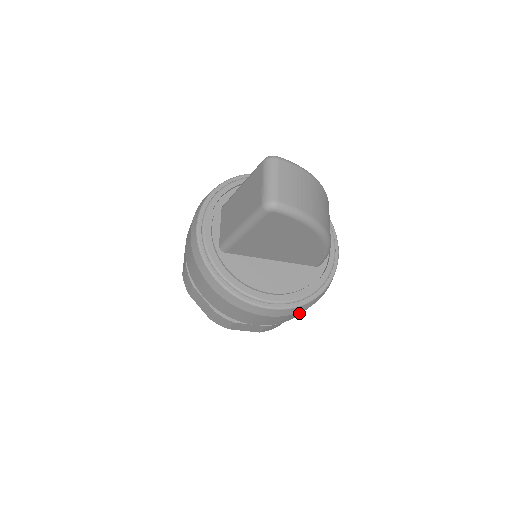
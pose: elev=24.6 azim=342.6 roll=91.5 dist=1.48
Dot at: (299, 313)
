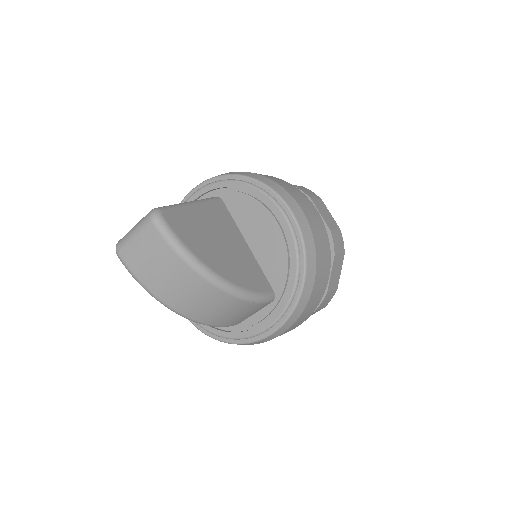
Dot at: occluded
